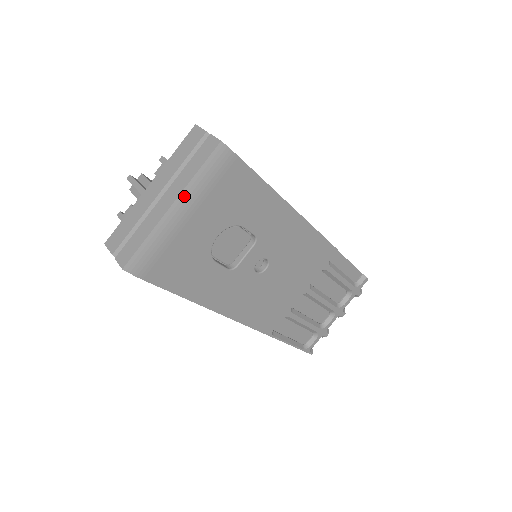
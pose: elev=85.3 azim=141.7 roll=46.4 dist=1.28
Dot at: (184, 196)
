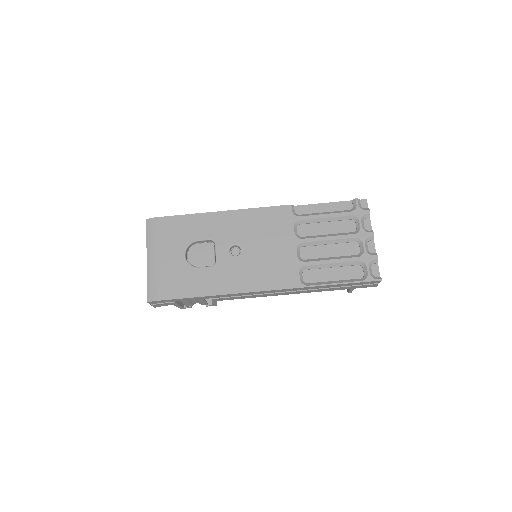
Dot at: (149, 251)
